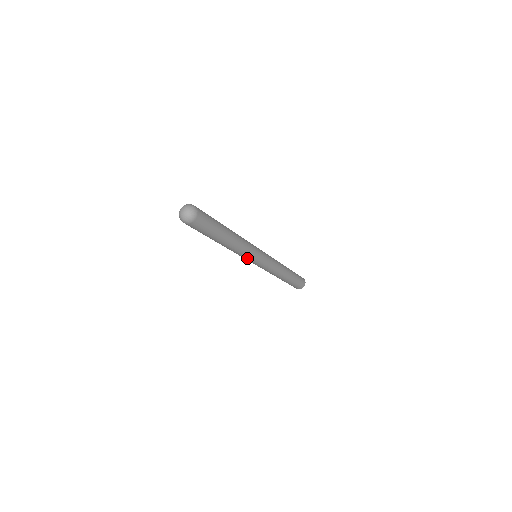
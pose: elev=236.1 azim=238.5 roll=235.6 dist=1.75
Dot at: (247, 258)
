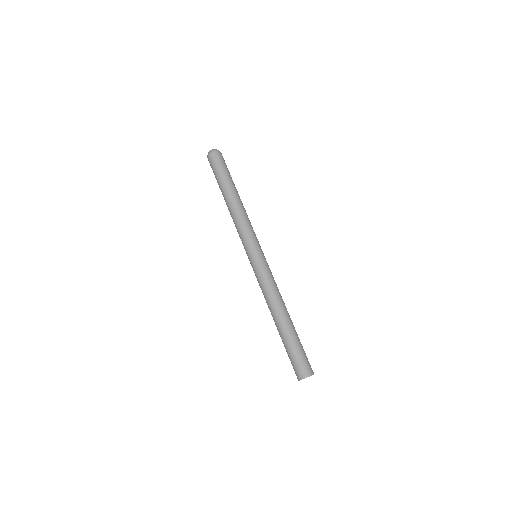
Dot at: (246, 238)
